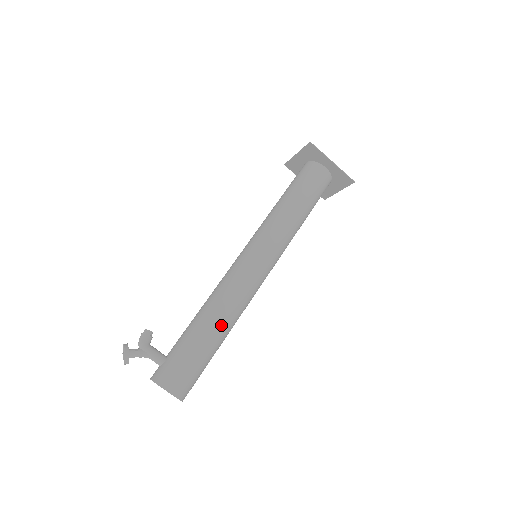
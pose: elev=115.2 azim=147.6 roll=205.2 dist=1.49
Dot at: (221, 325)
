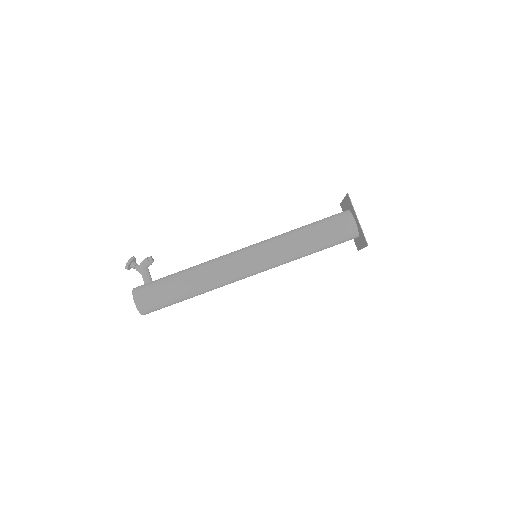
Dot at: (193, 284)
